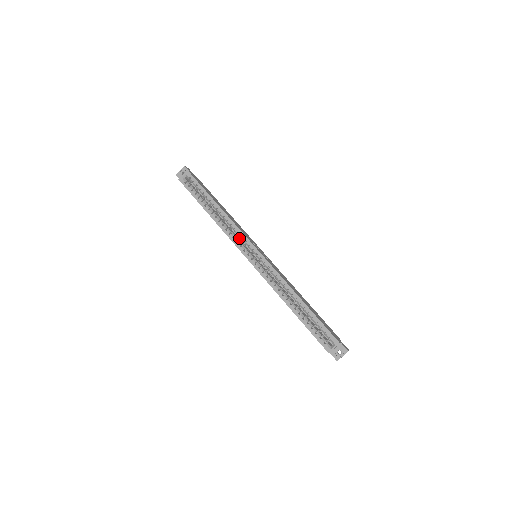
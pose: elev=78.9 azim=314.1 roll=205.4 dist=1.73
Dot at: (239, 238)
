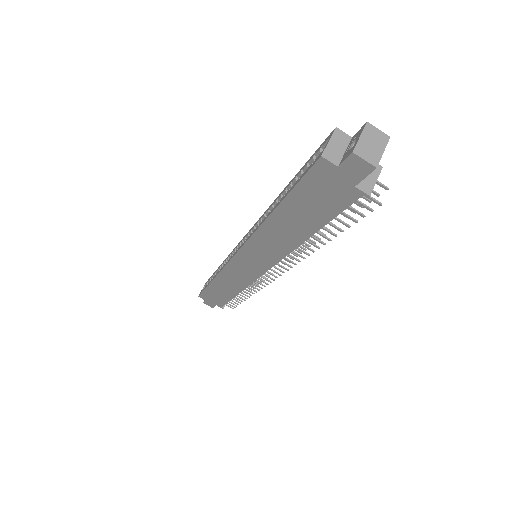
Dot at: occluded
